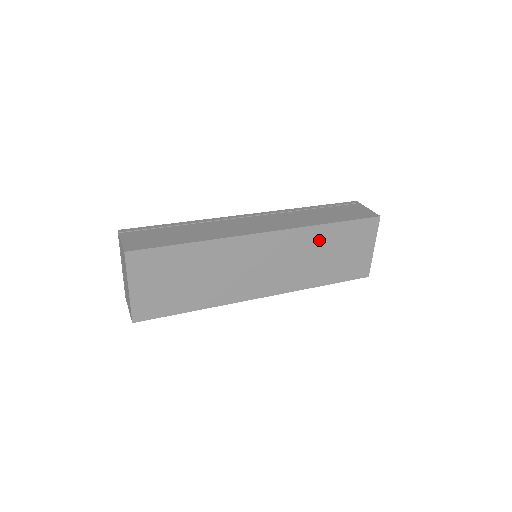
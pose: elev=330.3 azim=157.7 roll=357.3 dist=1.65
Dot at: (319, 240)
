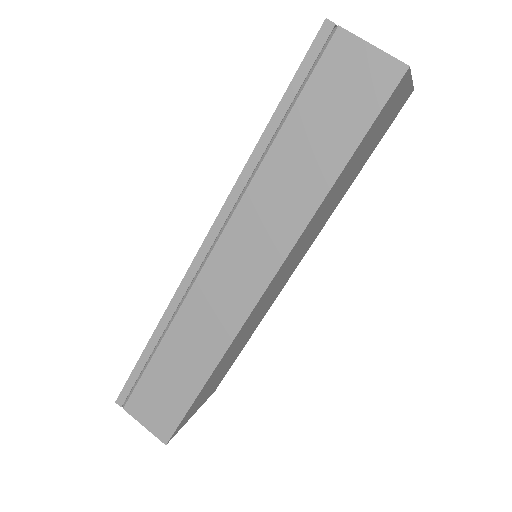
Dot at: (329, 199)
